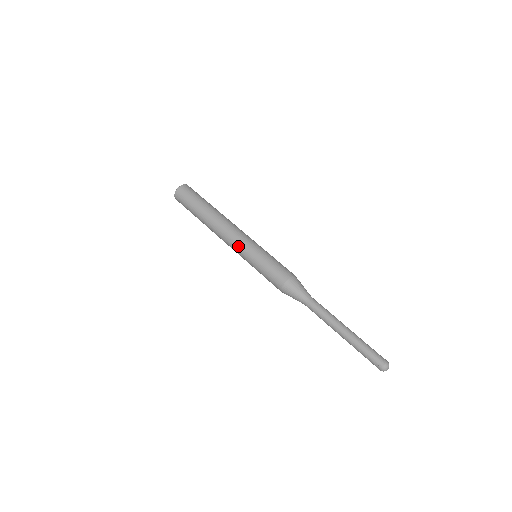
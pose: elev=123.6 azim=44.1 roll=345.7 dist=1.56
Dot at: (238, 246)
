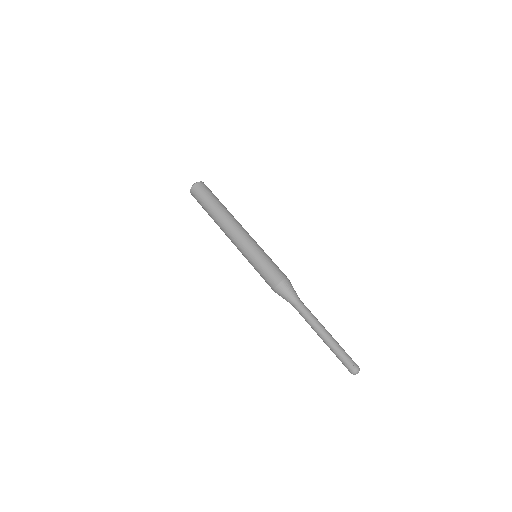
Dot at: (239, 249)
